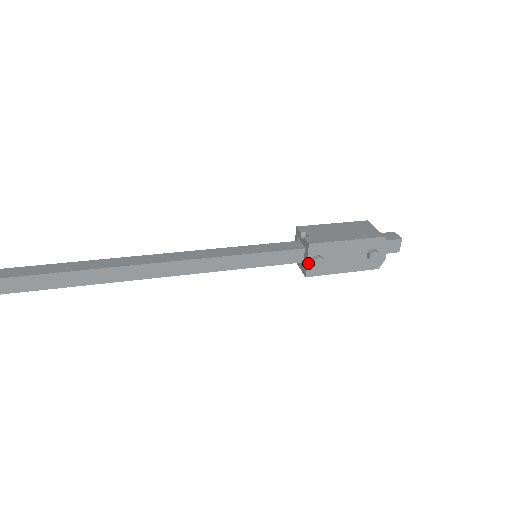
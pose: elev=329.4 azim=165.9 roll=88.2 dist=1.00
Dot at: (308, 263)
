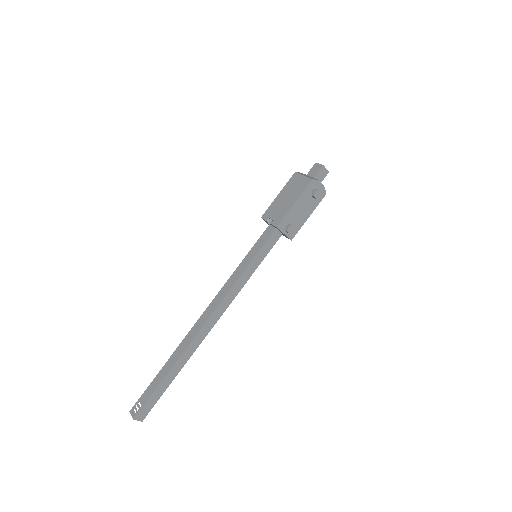
Dot at: (286, 234)
